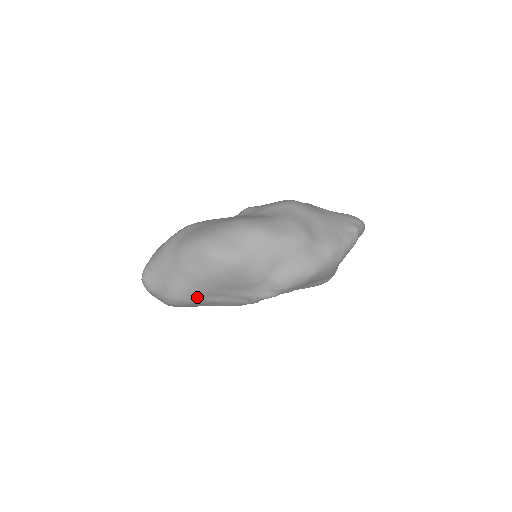
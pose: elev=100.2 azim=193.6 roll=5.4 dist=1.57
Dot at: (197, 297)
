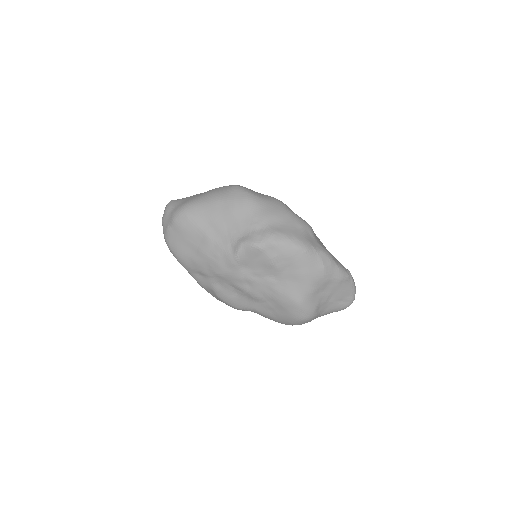
Dot at: (200, 220)
